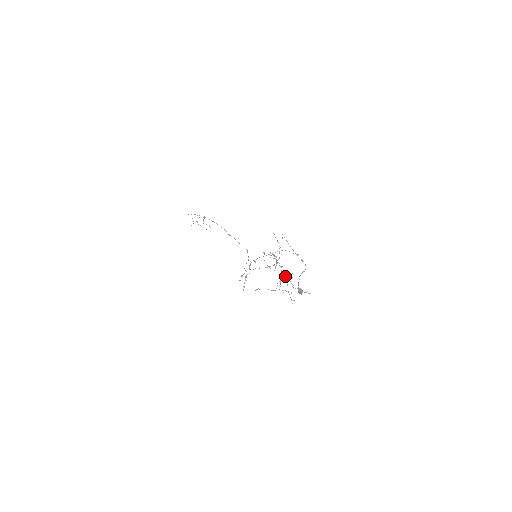
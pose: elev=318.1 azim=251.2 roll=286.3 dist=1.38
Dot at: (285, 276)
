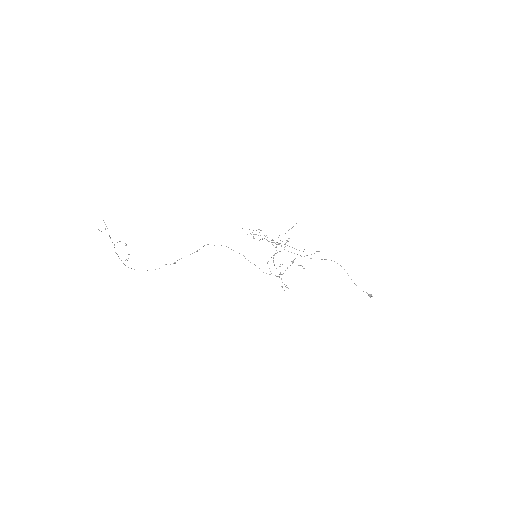
Dot at: occluded
